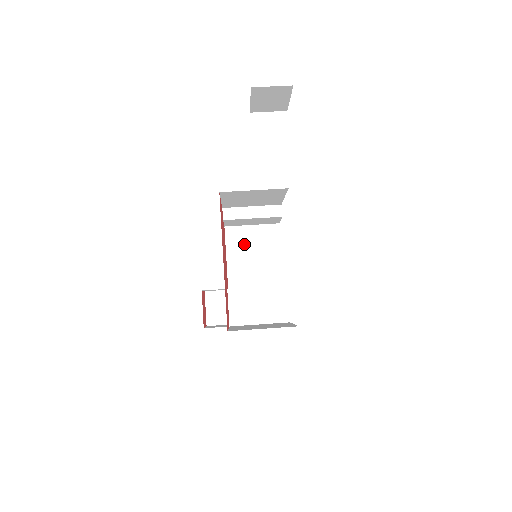
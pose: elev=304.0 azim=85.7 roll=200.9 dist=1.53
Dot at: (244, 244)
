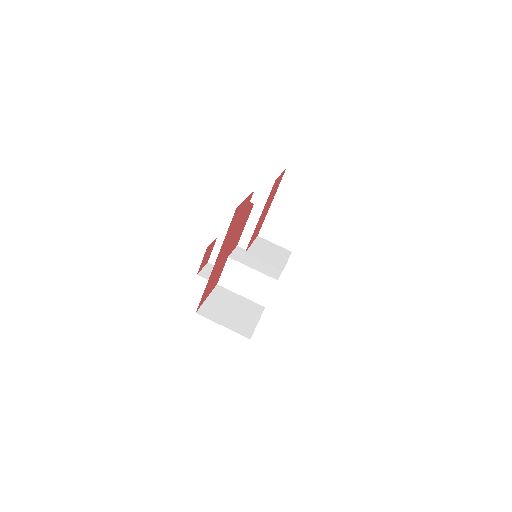
Dot at: occluded
